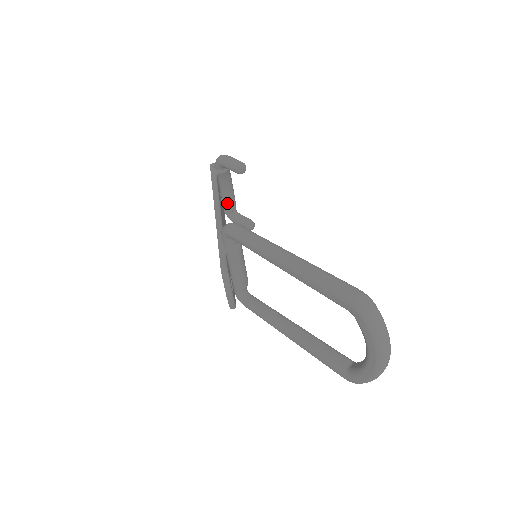
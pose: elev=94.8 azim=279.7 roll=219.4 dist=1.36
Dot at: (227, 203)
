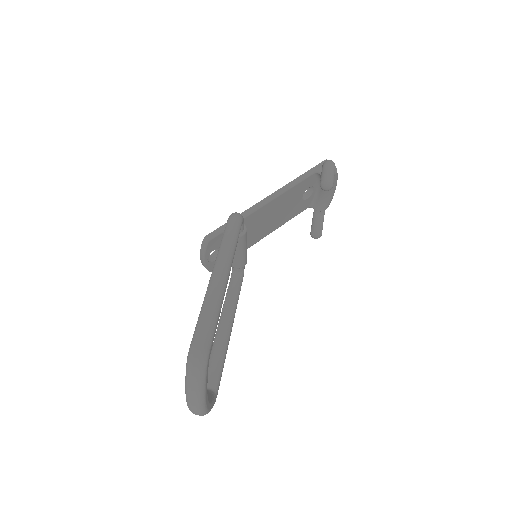
Dot at: (318, 201)
